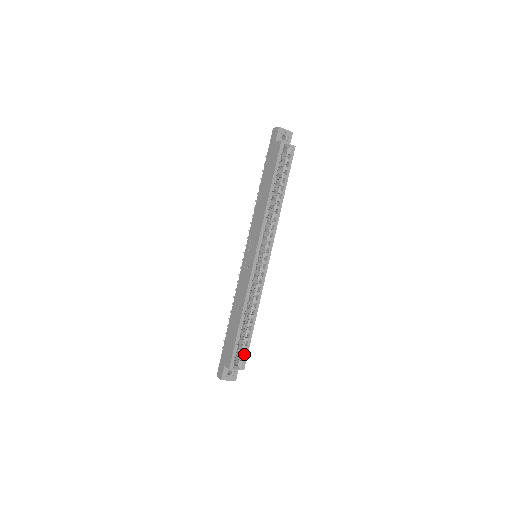
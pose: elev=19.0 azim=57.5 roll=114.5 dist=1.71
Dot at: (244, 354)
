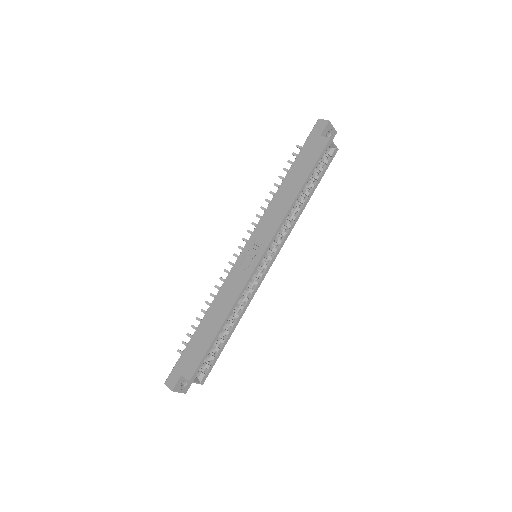
Dot at: (210, 366)
